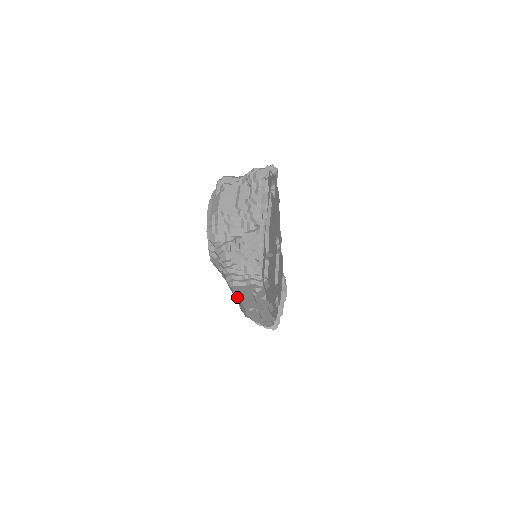
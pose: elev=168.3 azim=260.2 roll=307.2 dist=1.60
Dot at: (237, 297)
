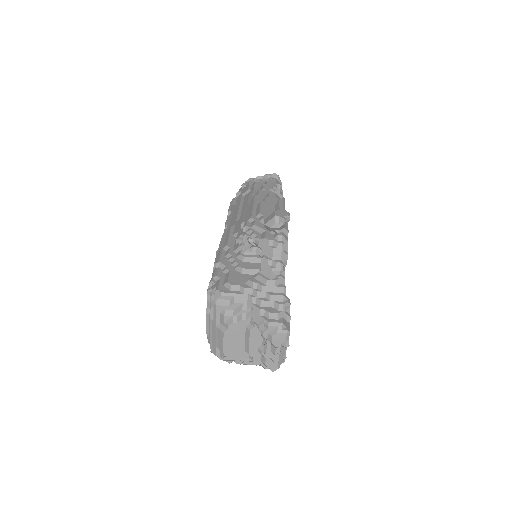
Dot at: occluded
